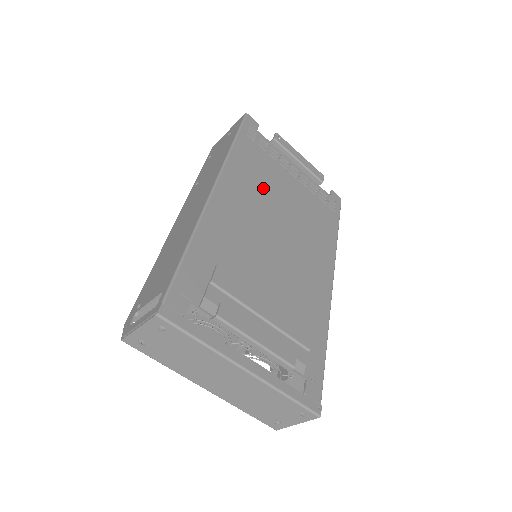
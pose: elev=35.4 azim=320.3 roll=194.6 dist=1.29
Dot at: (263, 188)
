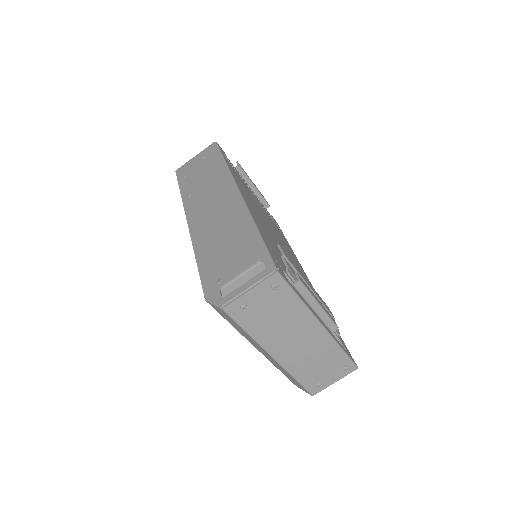
Dot at: (253, 200)
